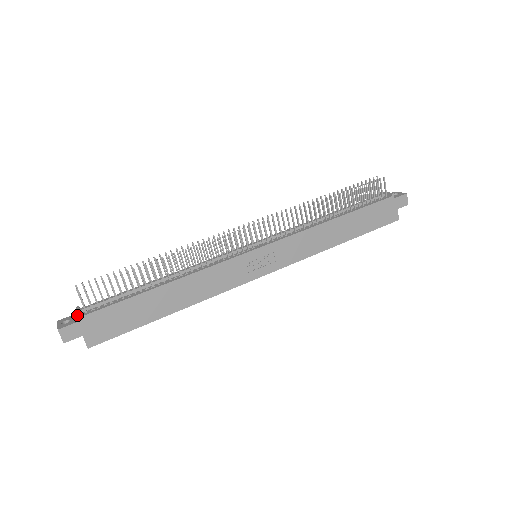
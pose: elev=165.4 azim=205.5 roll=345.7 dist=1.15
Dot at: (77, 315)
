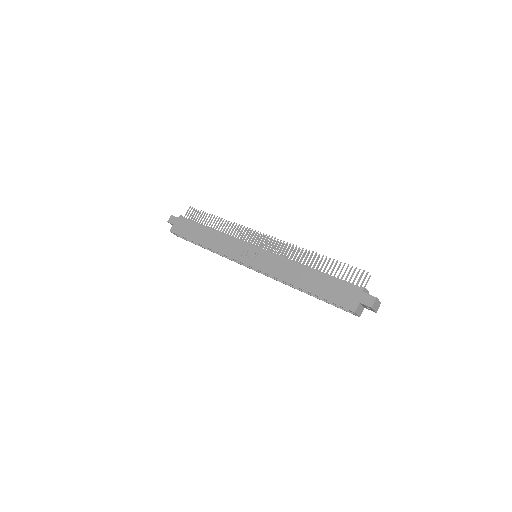
Dot at: occluded
